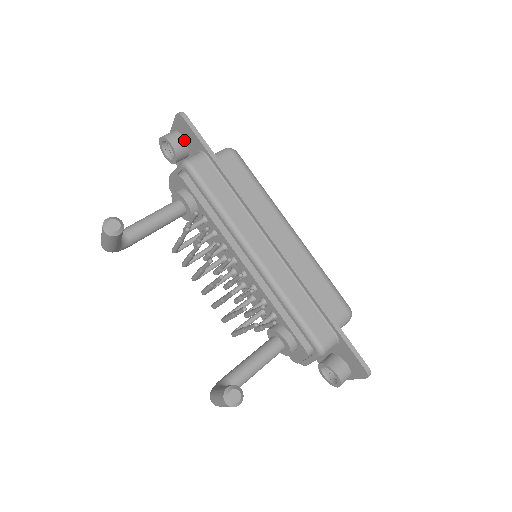
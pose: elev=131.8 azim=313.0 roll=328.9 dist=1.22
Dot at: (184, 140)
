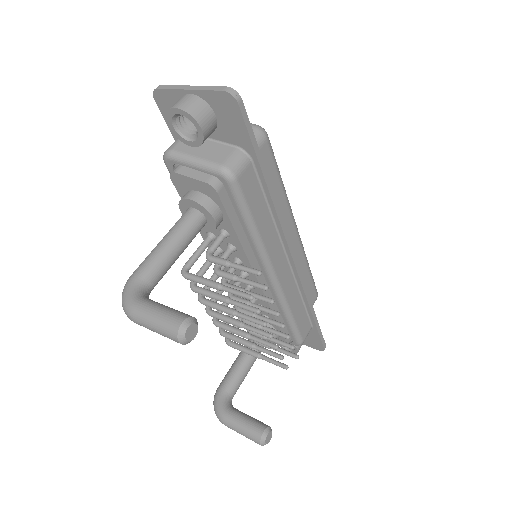
Dot at: (216, 120)
